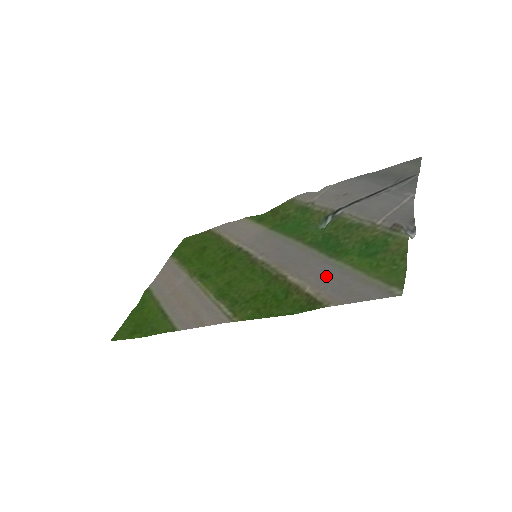
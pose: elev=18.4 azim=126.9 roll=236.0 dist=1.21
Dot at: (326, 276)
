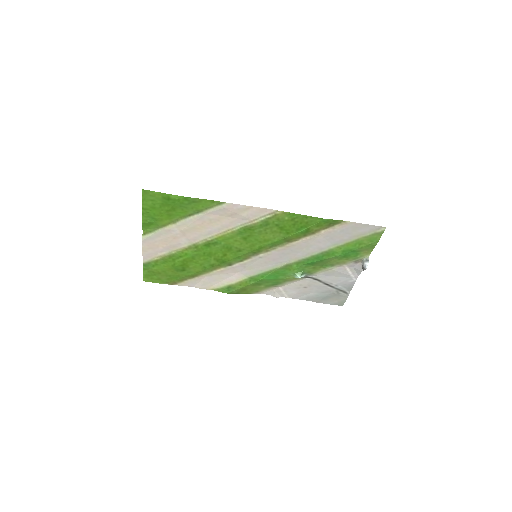
Dot at: (330, 239)
